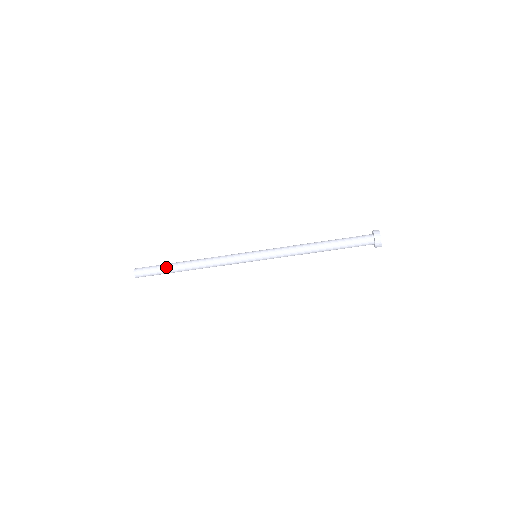
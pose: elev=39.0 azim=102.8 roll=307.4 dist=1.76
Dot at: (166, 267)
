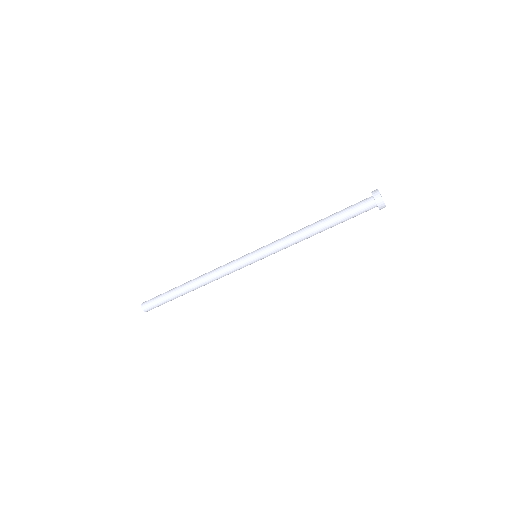
Dot at: (170, 294)
